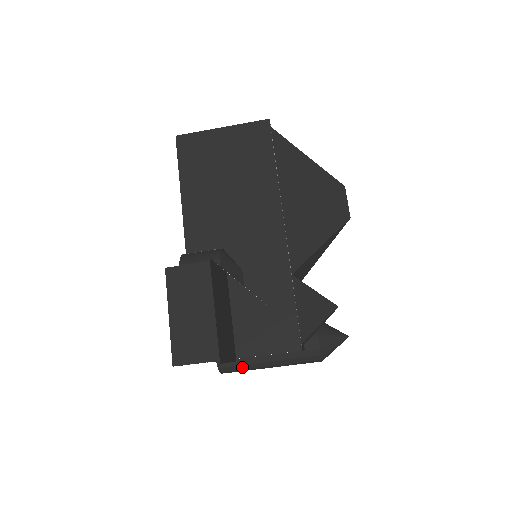
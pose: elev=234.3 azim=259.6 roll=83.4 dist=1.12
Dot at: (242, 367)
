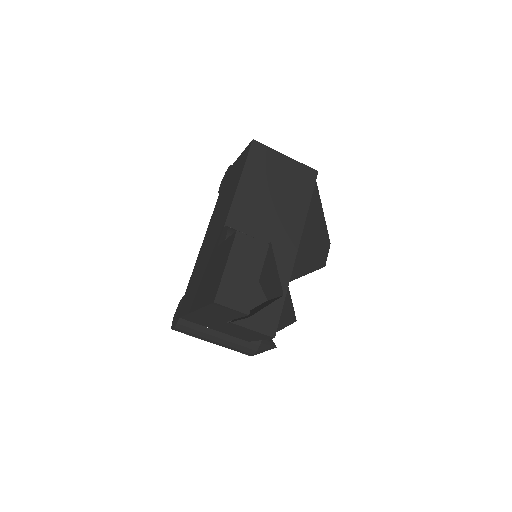
Dot at: (195, 332)
